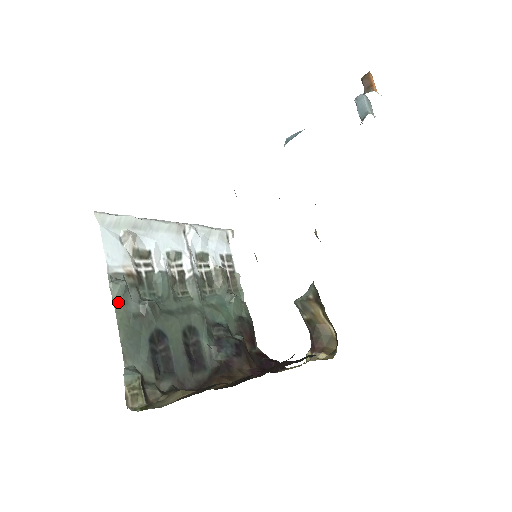
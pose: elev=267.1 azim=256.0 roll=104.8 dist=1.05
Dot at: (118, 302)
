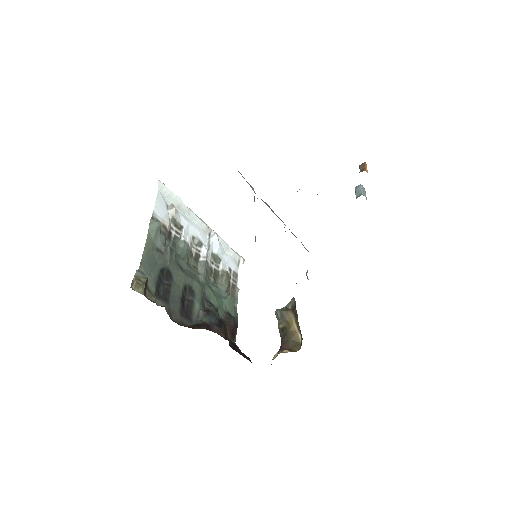
Dot at: (151, 233)
